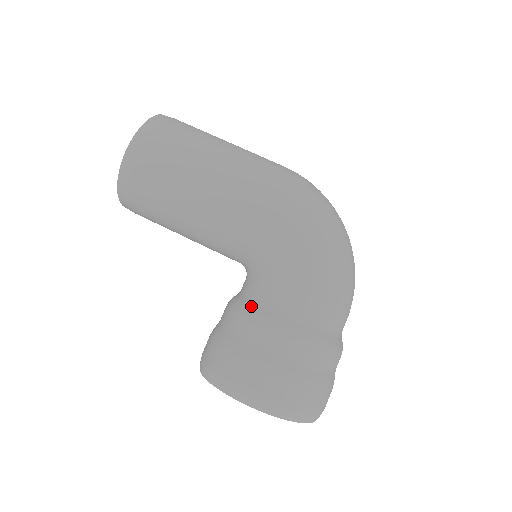
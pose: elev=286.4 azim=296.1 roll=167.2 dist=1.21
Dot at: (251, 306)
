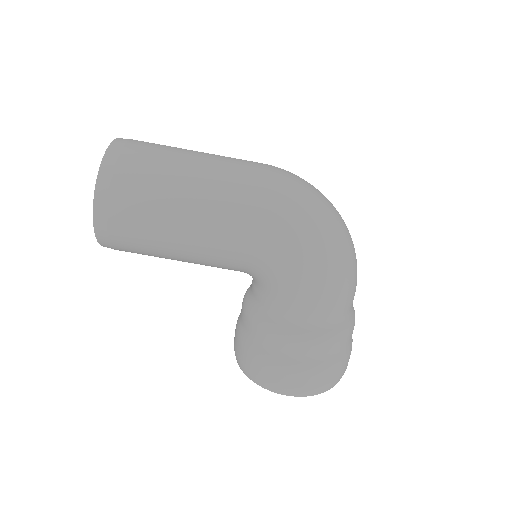
Dot at: (267, 321)
